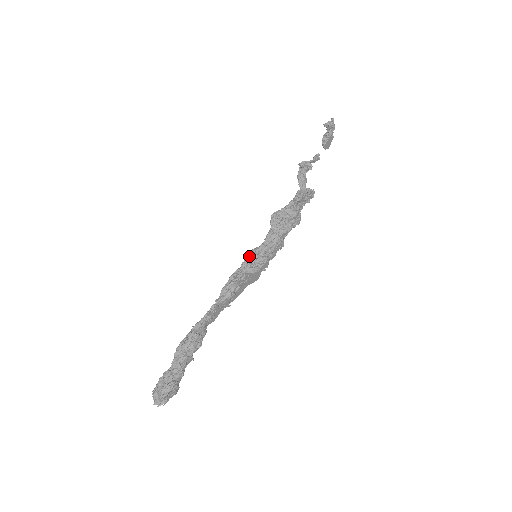
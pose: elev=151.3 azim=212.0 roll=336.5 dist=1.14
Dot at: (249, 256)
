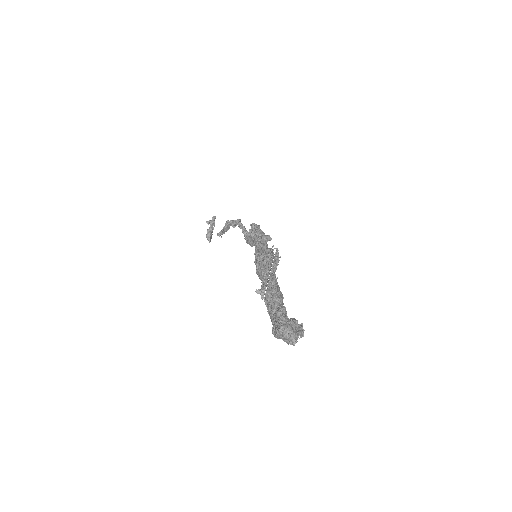
Dot at: (258, 249)
